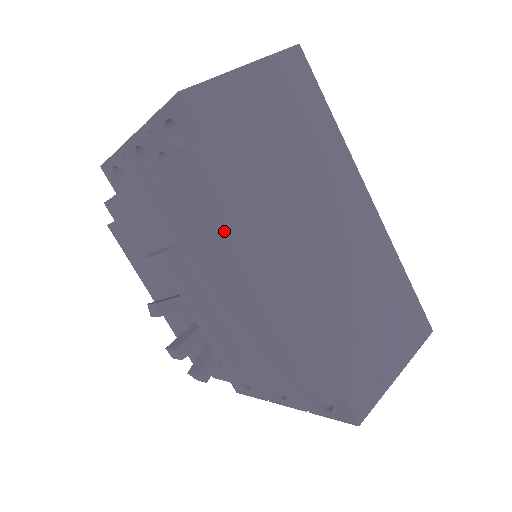
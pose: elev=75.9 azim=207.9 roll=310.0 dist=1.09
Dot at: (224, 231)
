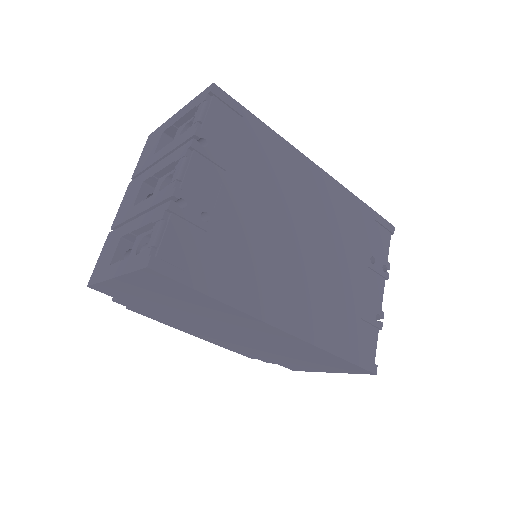
Dot at: (160, 321)
